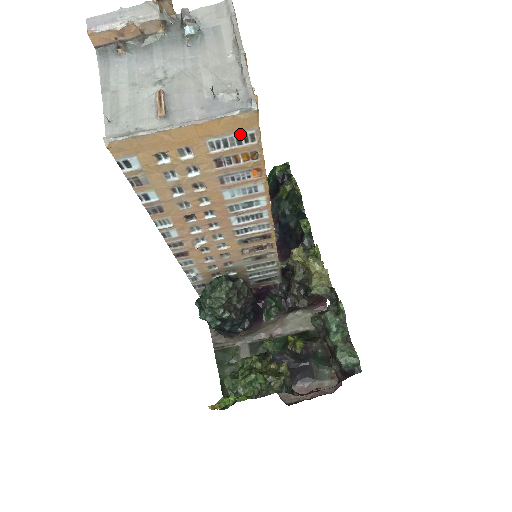
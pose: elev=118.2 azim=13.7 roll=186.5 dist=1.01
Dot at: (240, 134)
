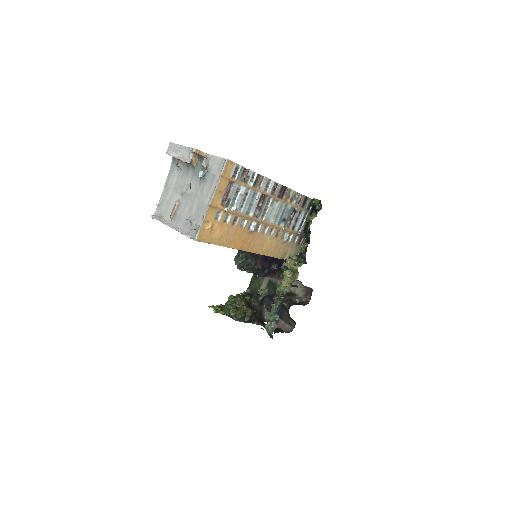
Dot at: occluded
